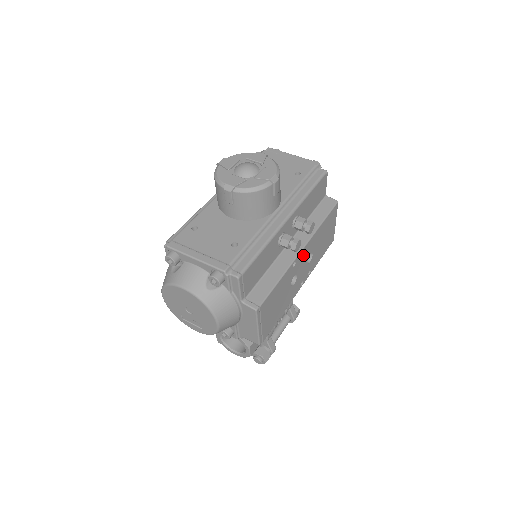
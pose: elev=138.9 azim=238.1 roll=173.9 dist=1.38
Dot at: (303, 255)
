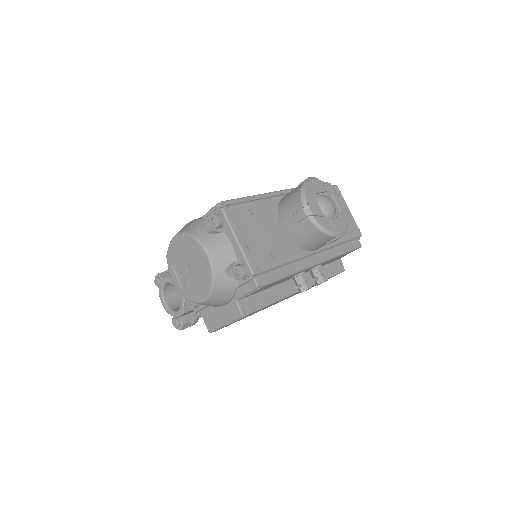
Dot at: occluded
